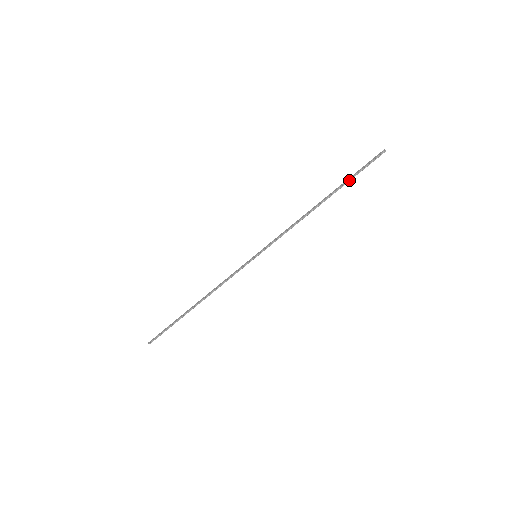
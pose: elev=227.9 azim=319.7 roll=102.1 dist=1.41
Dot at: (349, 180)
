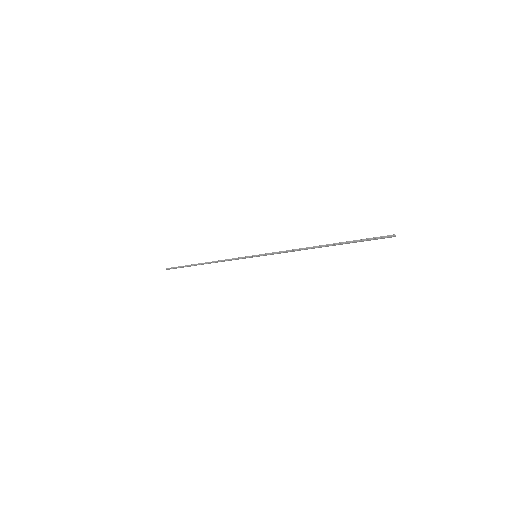
Dot at: (352, 241)
